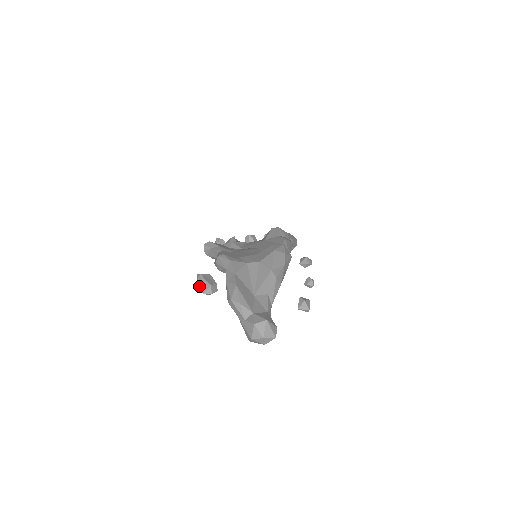
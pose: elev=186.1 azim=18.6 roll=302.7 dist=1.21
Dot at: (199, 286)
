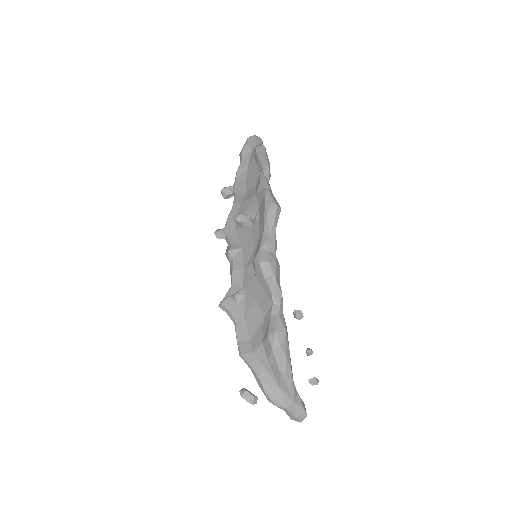
Dot at: (246, 399)
